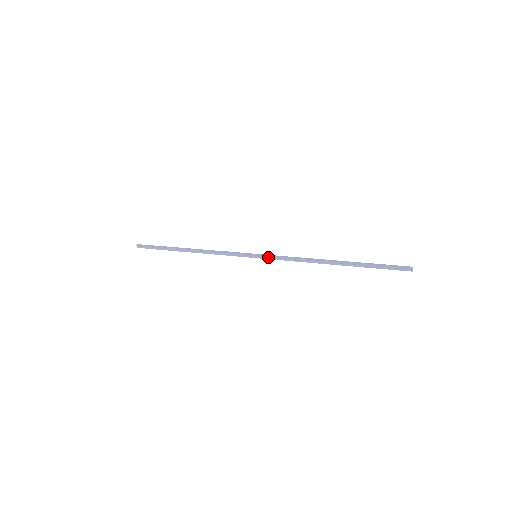
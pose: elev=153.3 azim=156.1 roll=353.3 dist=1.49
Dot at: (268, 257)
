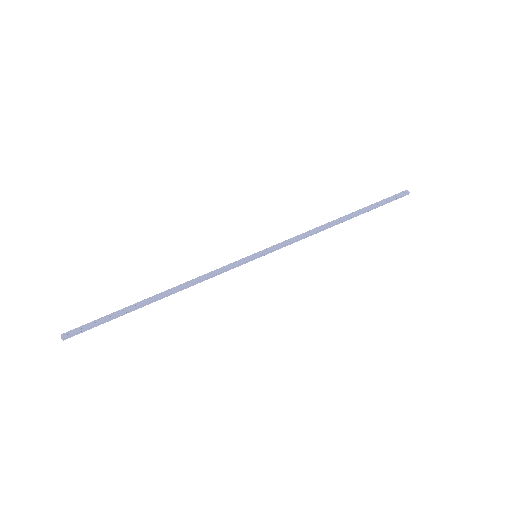
Dot at: (272, 250)
